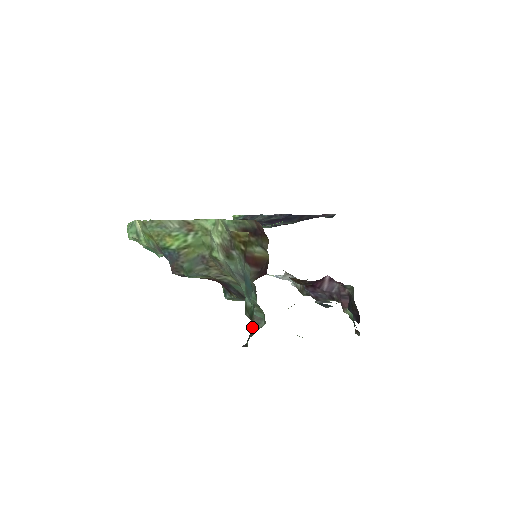
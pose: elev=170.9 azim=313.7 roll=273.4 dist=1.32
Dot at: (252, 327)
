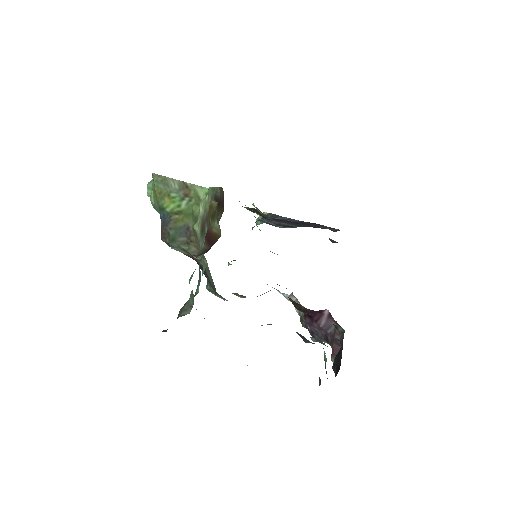
Dot at: (179, 312)
